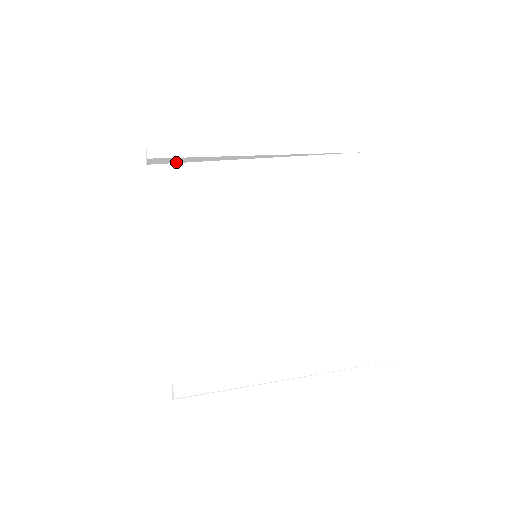
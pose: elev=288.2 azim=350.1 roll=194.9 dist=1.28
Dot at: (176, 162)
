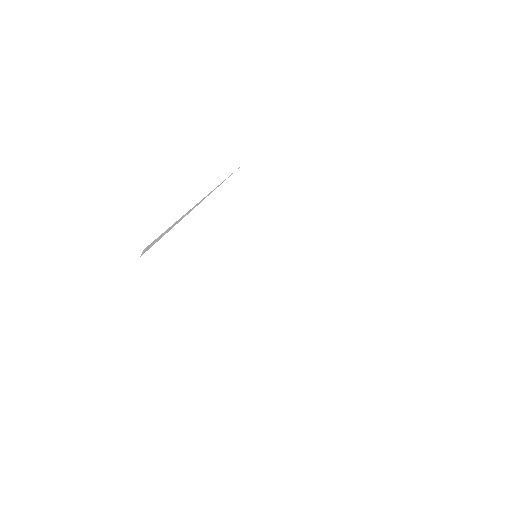
Dot at: occluded
